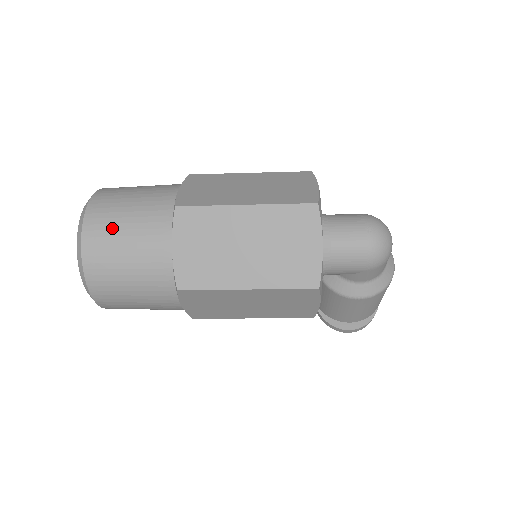
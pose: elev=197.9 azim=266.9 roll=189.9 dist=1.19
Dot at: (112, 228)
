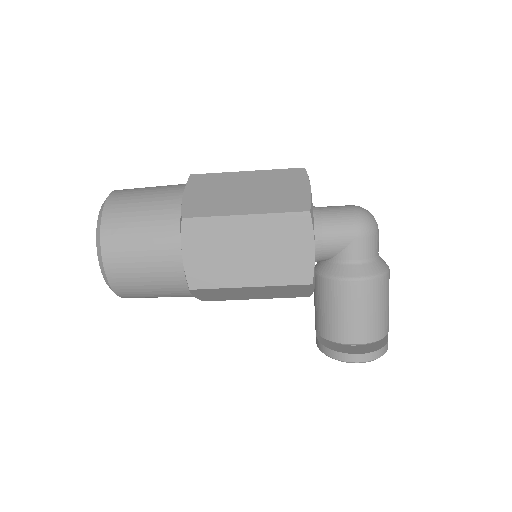
Dot at: (136, 191)
